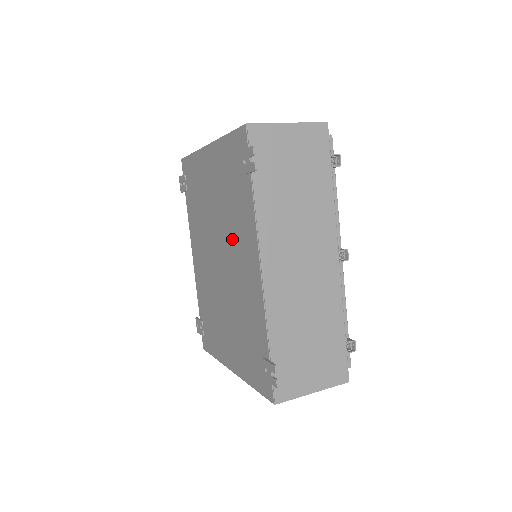
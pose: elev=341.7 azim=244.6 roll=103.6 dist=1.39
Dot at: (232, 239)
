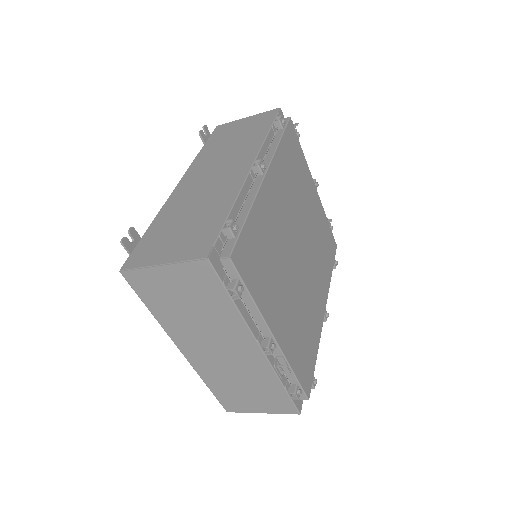
Dot at: occluded
